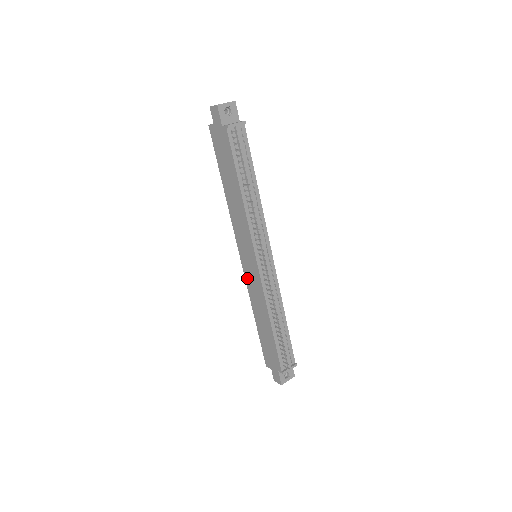
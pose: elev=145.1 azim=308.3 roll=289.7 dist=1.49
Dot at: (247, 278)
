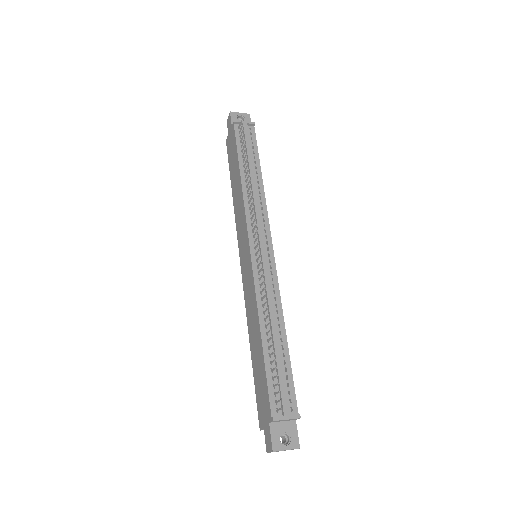
Dot at: (244, 287)
